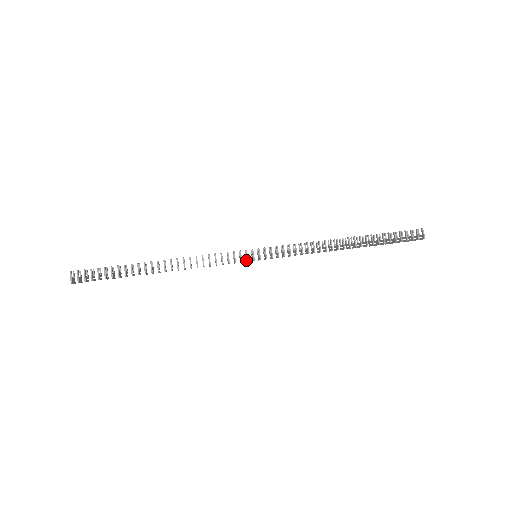
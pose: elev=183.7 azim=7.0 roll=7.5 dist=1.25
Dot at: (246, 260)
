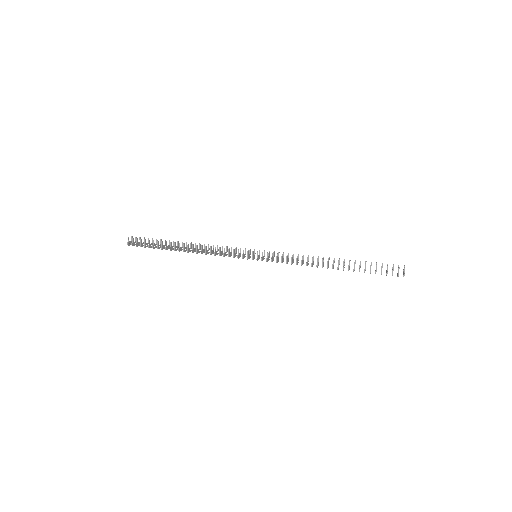
Dot at: (248, 257)
